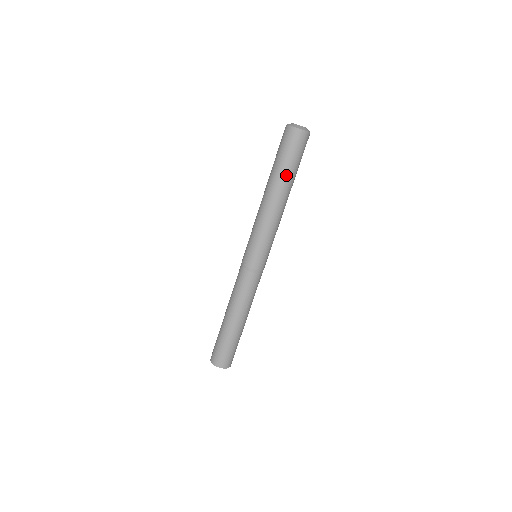
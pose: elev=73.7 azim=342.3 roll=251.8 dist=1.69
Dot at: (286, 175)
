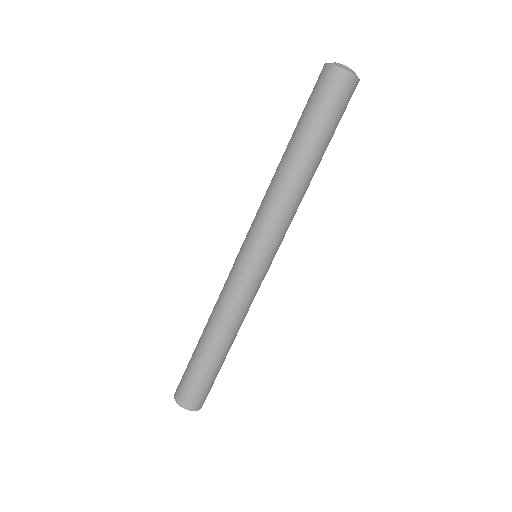
Dot at: (306, 135)
